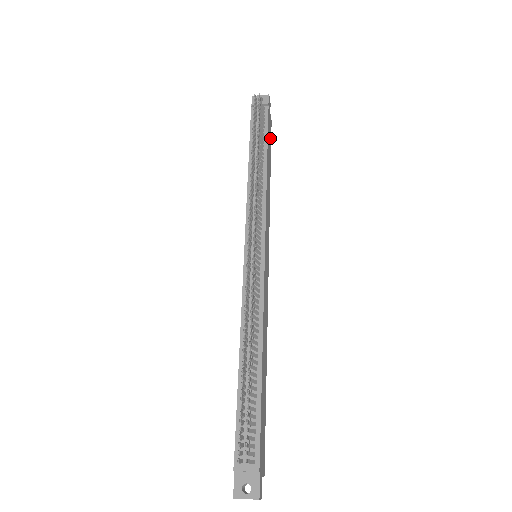
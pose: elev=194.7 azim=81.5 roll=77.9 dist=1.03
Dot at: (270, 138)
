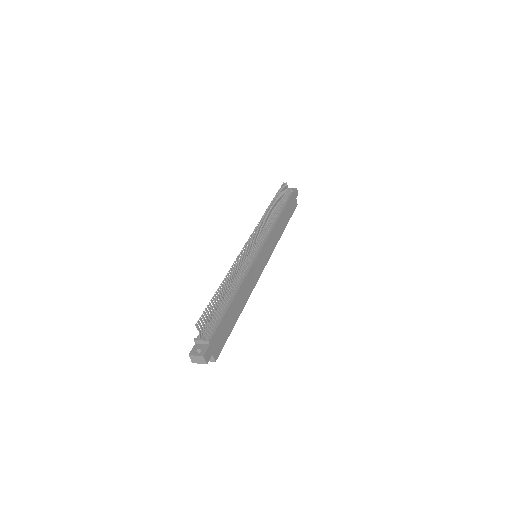
Dot at: (292, 210)
